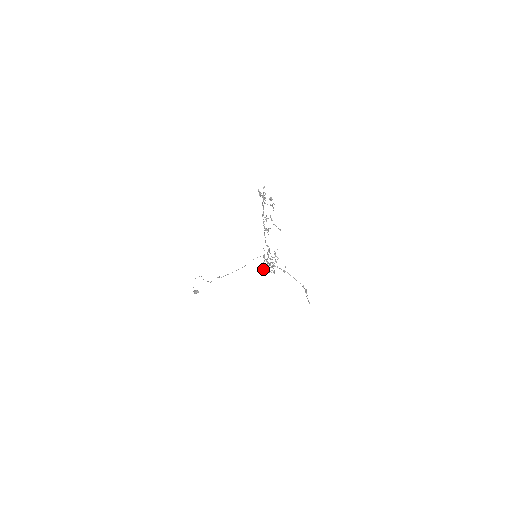
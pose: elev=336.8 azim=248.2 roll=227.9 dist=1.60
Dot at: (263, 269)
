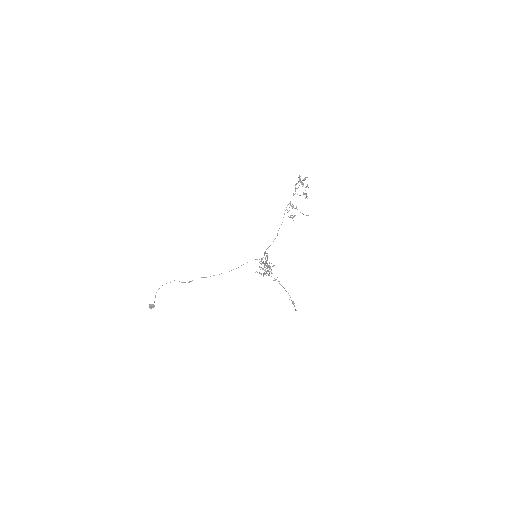
Dot at: (260, 269)
